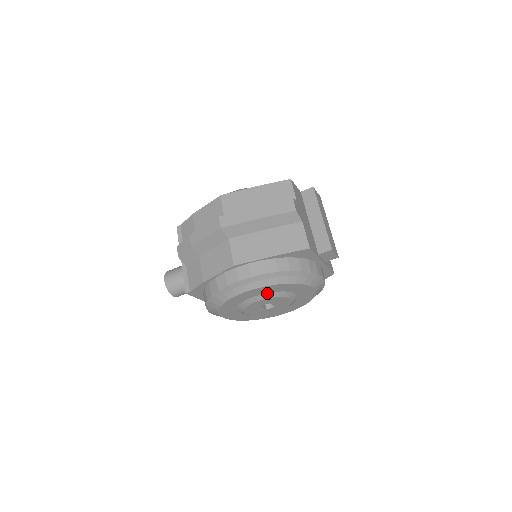
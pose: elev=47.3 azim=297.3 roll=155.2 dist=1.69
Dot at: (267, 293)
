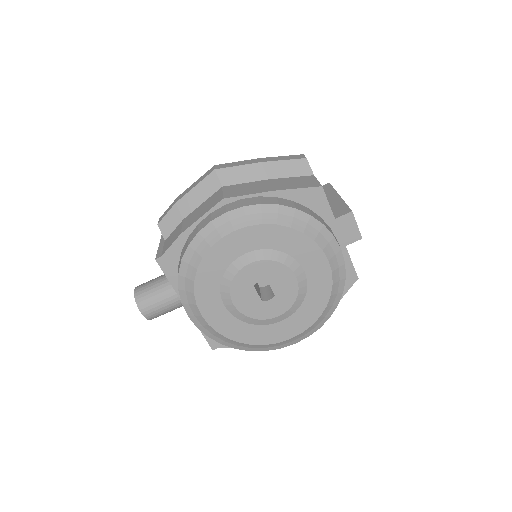
Dot at: (263, 249)
